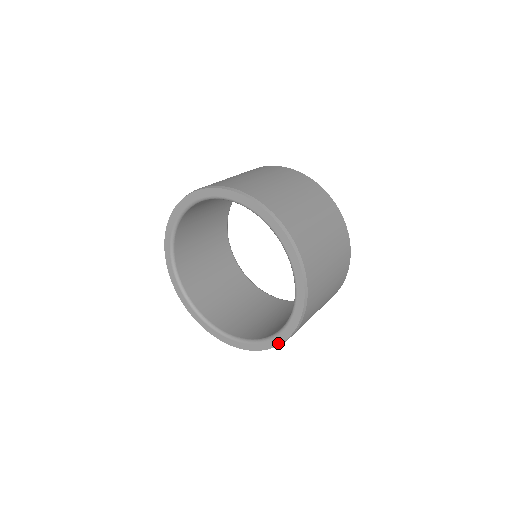
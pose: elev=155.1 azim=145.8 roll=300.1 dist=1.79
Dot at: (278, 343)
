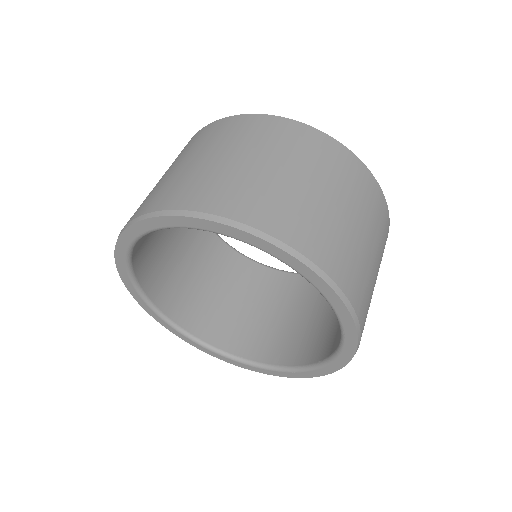
Dot at: (297, 377)
